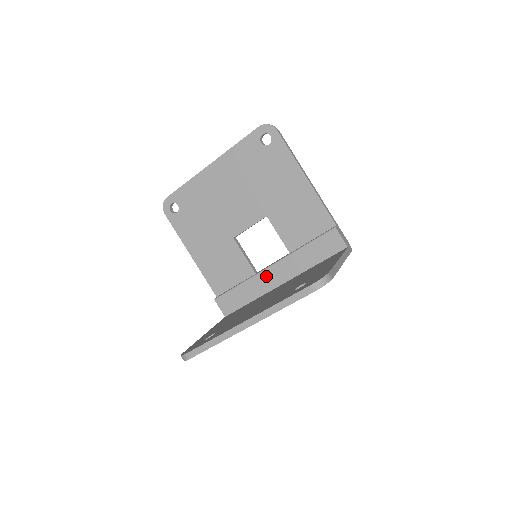
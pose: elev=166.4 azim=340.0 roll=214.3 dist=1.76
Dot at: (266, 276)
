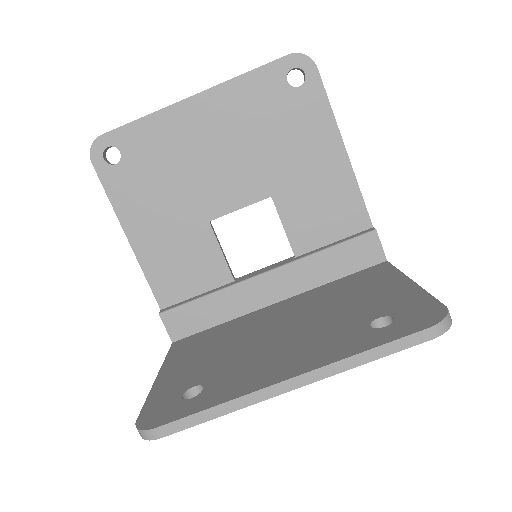
Dot at: (255, 287)
